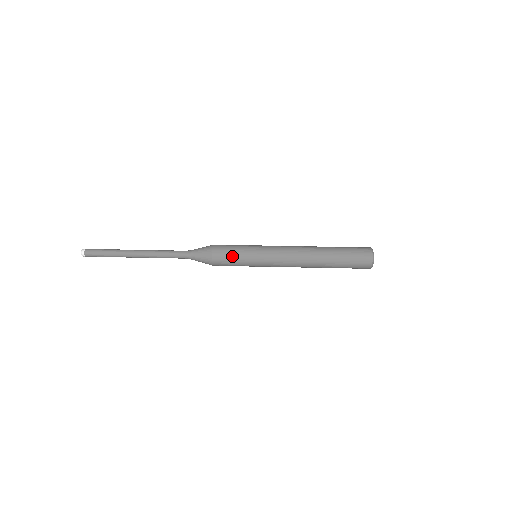
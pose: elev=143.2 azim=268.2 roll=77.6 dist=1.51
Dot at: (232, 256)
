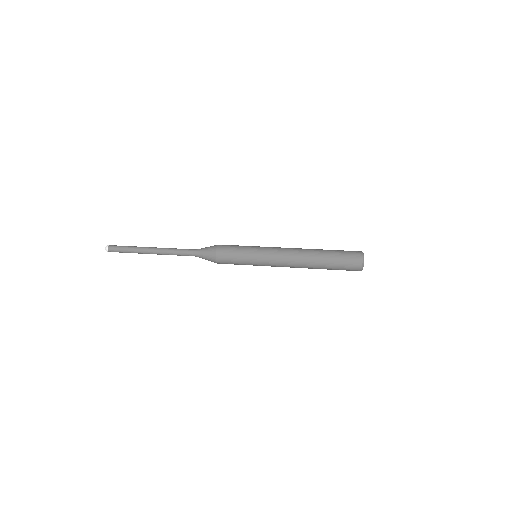
Dot at: (233, 258)
